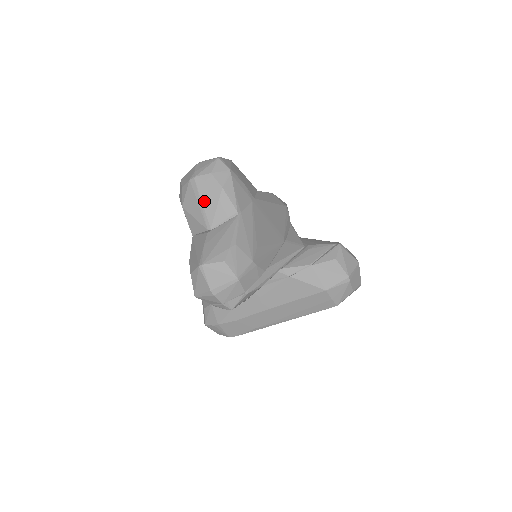
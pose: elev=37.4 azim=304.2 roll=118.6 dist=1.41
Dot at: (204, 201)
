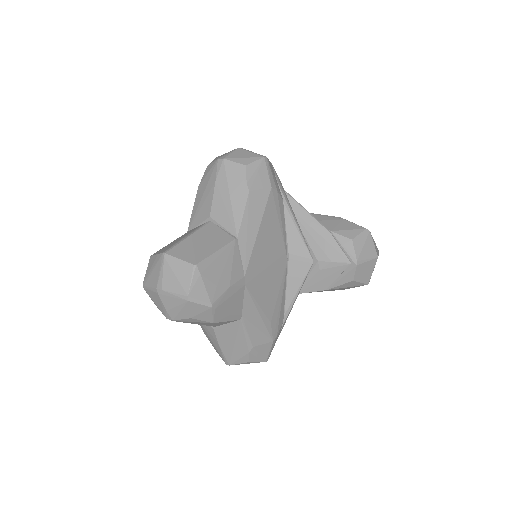
Dot at: occluded
